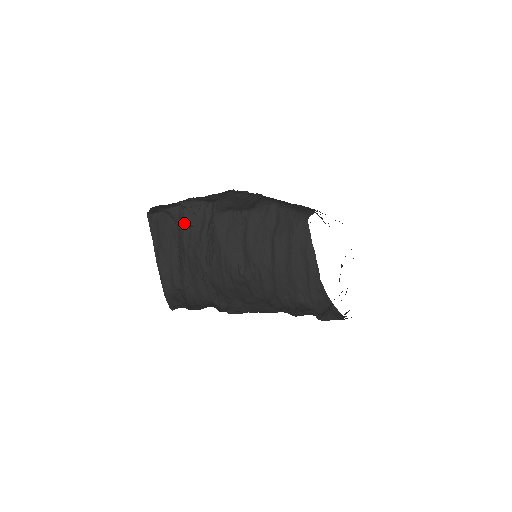
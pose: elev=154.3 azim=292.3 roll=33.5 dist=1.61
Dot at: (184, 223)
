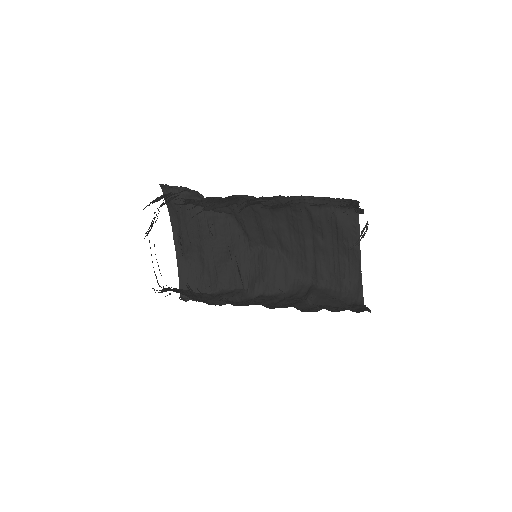
Dot at: occluded
